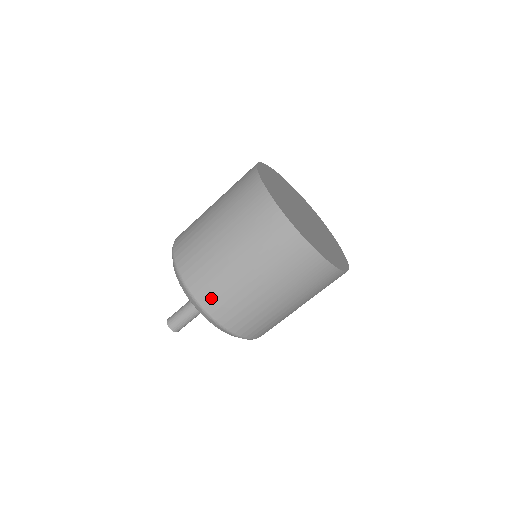
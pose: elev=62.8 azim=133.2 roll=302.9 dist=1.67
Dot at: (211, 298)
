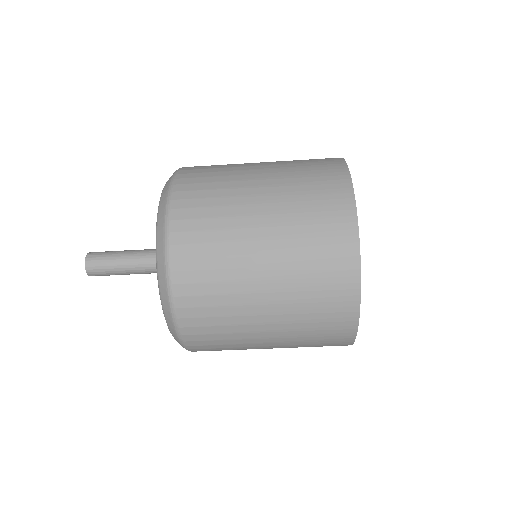
Dot at: (190, 251)
